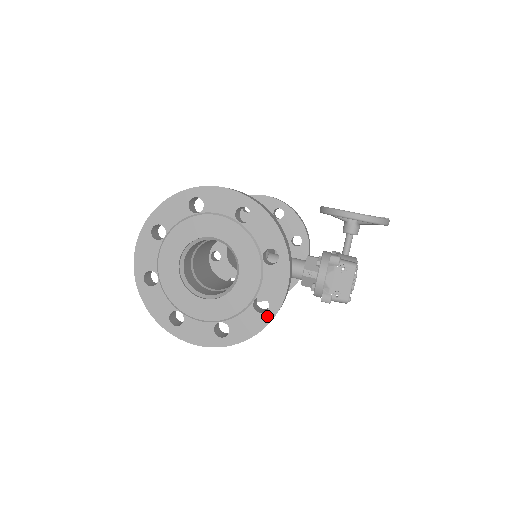
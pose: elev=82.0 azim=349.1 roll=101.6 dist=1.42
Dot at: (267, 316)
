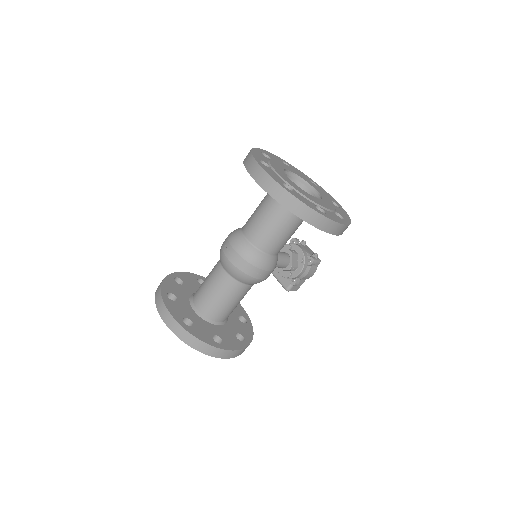
Dot at: (342, 209)
